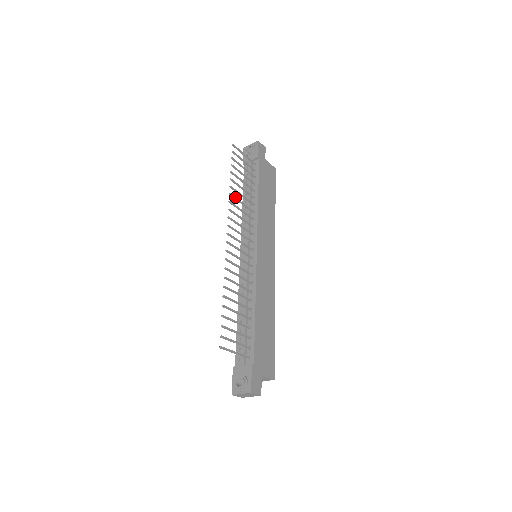
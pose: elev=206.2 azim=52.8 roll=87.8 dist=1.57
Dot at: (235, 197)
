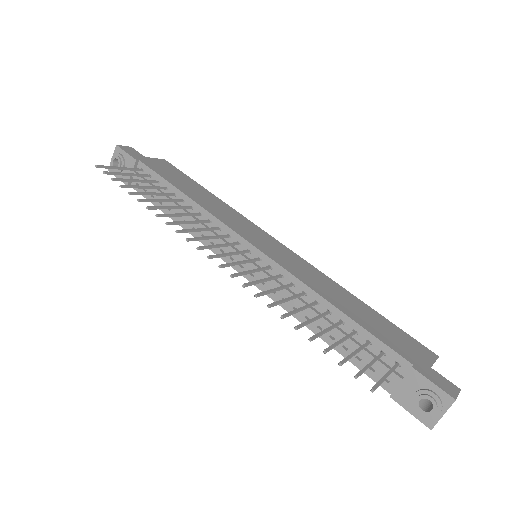
Dot at: (166, 214)
